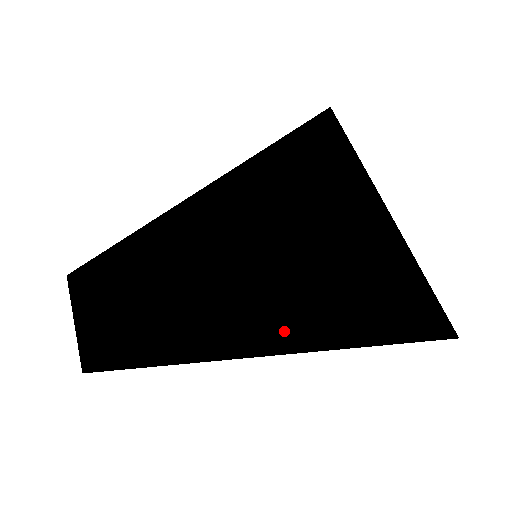
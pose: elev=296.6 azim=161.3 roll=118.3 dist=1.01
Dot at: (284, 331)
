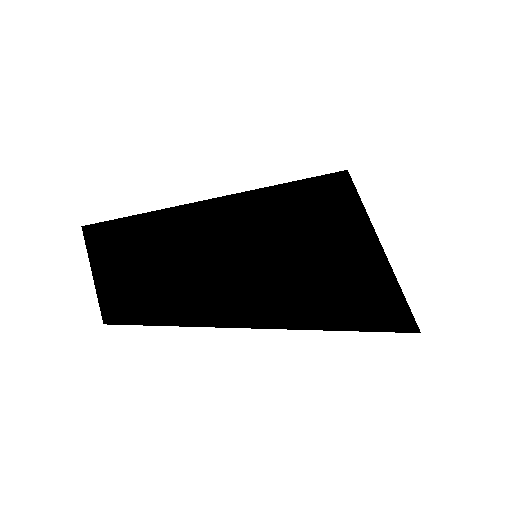
Dot at: (313, 314)
